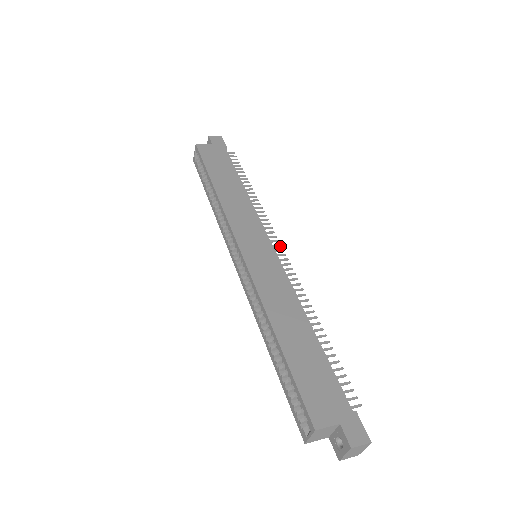
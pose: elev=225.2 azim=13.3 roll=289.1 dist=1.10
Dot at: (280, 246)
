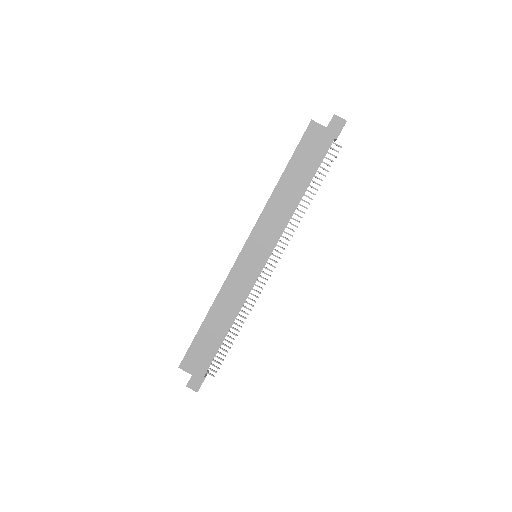
Dot at: occluded
